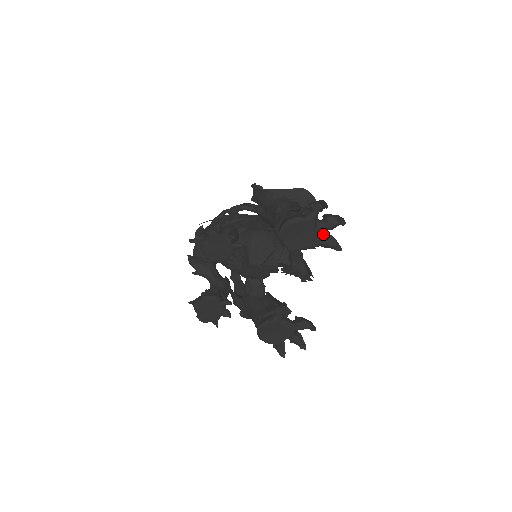
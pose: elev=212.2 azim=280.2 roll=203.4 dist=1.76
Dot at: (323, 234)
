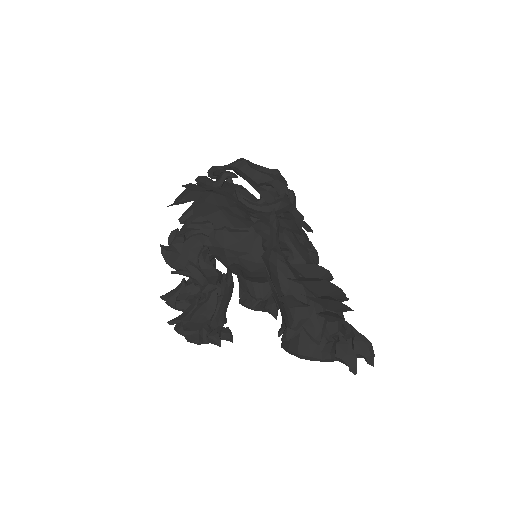
Dot at: occluded
